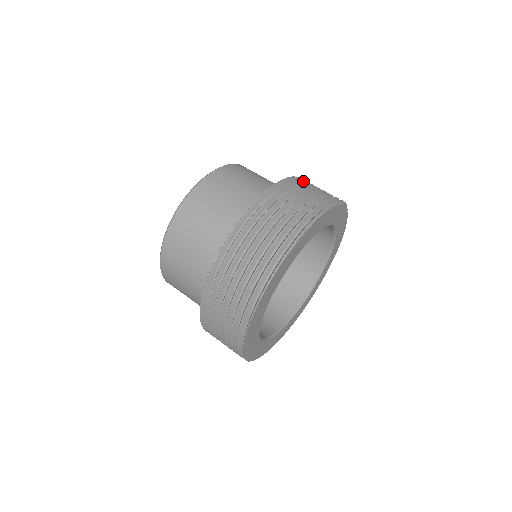
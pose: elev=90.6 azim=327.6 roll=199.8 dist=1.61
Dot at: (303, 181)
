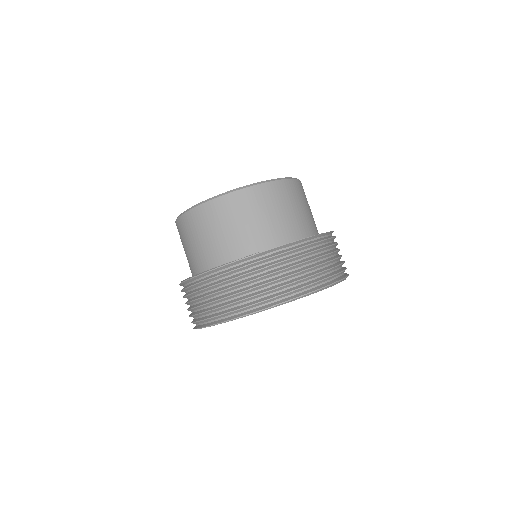
Dot at: (317, 243)
